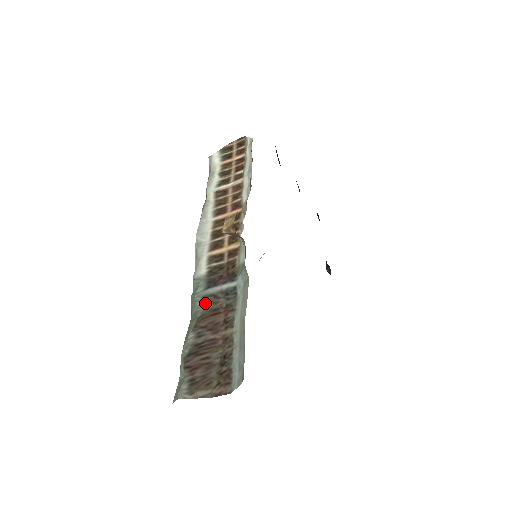
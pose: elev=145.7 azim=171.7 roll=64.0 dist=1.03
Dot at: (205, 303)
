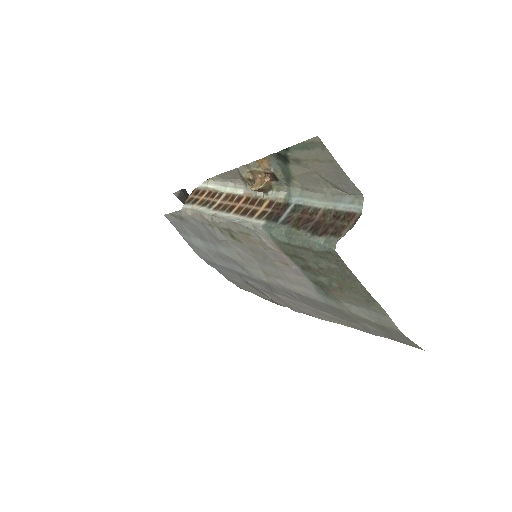
Dot at: (286, 224)
